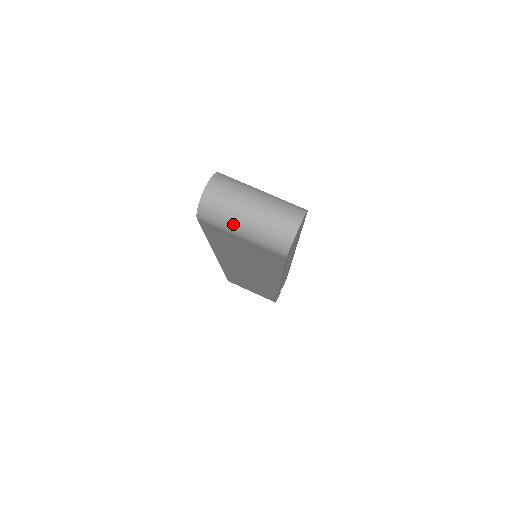
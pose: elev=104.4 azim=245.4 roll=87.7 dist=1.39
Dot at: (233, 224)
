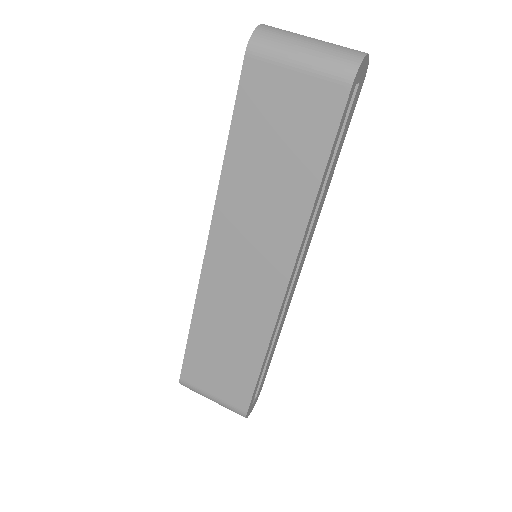
Dot at: (292, 46)
